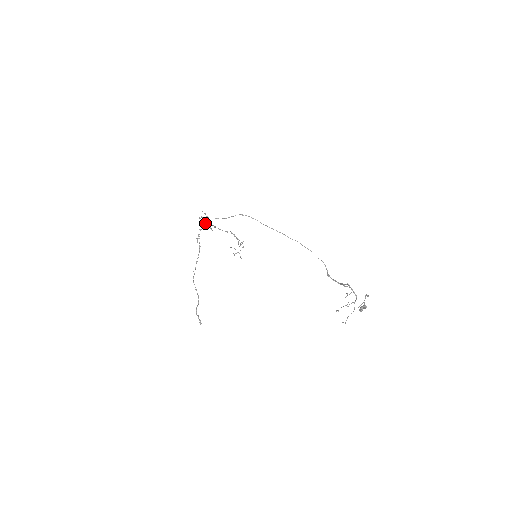
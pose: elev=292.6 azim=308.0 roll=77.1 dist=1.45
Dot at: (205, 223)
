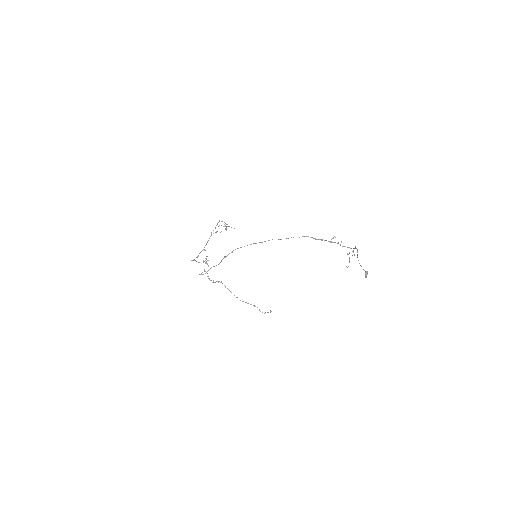
Dot at: (204, 270)
